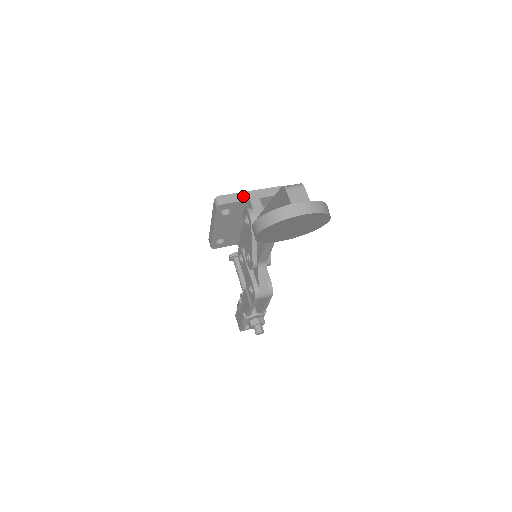
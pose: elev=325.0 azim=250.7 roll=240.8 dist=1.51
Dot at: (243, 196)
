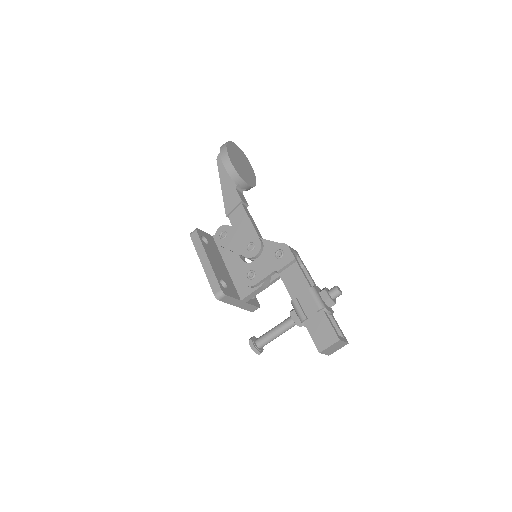
Dot at: occluded
